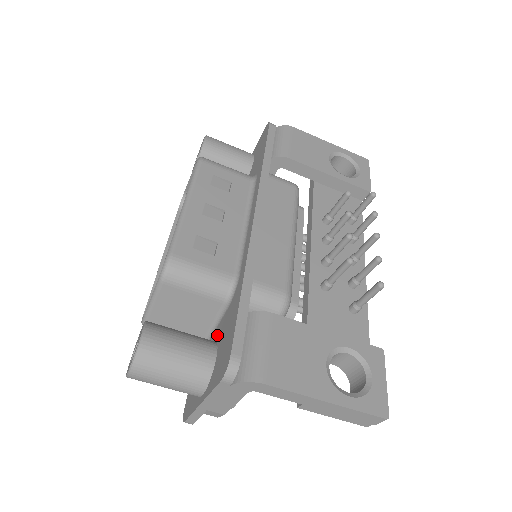
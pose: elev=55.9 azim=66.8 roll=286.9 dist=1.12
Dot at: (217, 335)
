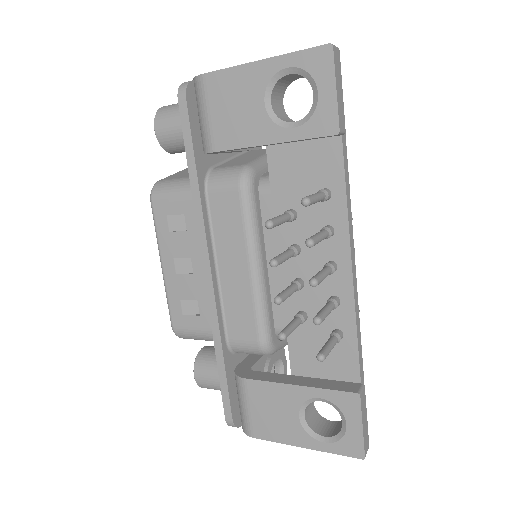
Dot at: occluded
